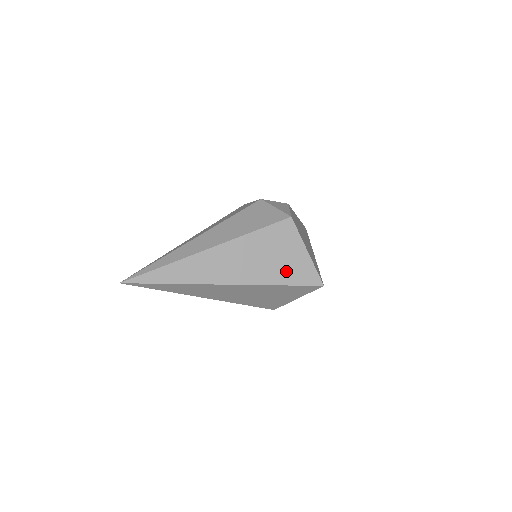
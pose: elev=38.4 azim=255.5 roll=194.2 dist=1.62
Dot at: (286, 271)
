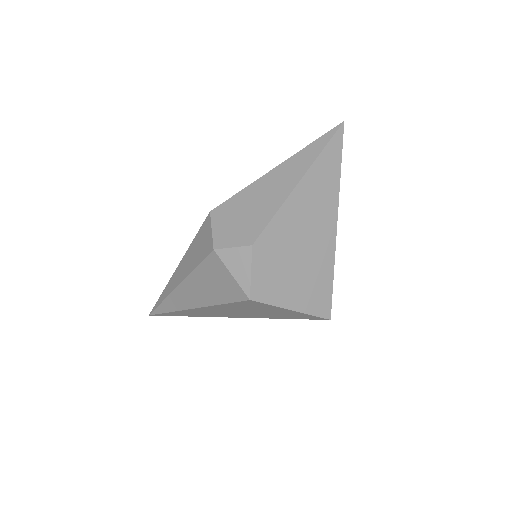
Dot at: (279, 315)
